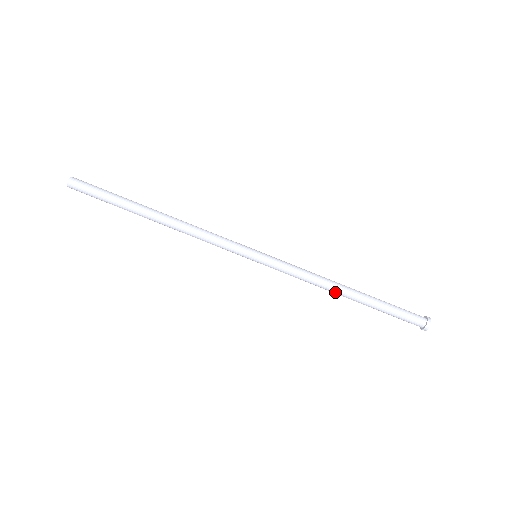
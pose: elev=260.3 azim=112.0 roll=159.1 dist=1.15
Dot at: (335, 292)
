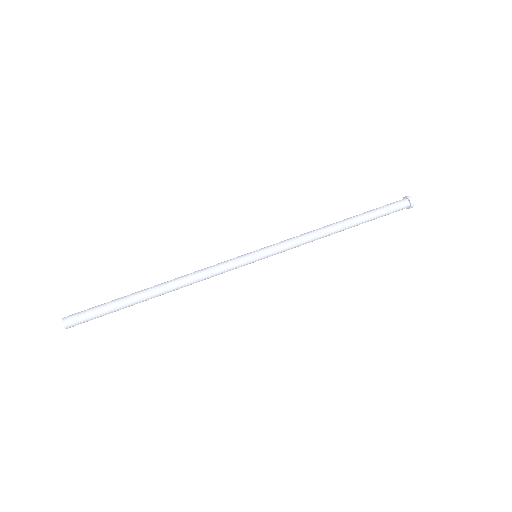
Dot at: (332, 229)
